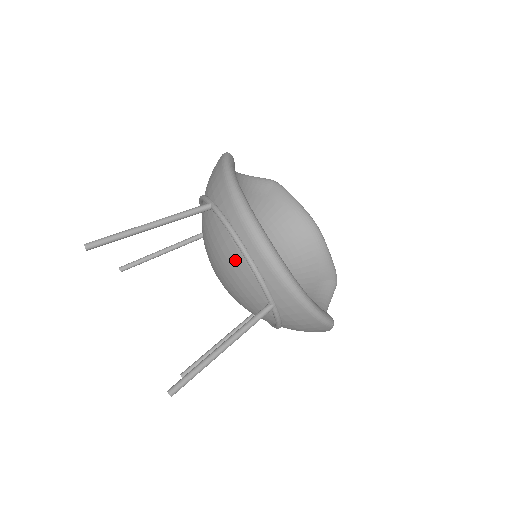
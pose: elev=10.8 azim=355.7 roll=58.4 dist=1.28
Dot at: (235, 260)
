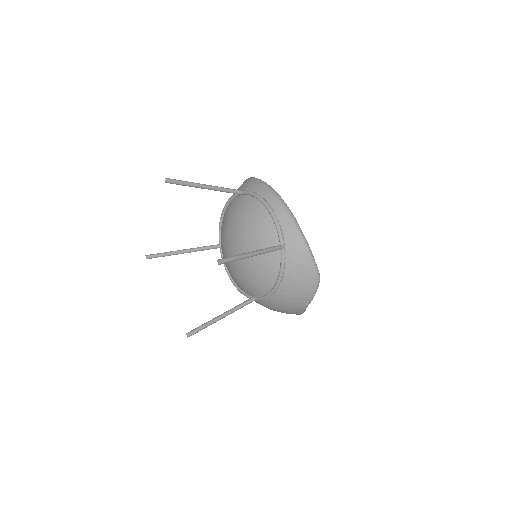
Dot at: (259, 216)
